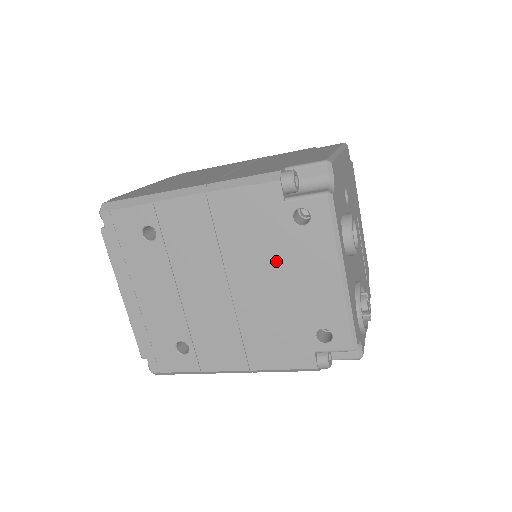
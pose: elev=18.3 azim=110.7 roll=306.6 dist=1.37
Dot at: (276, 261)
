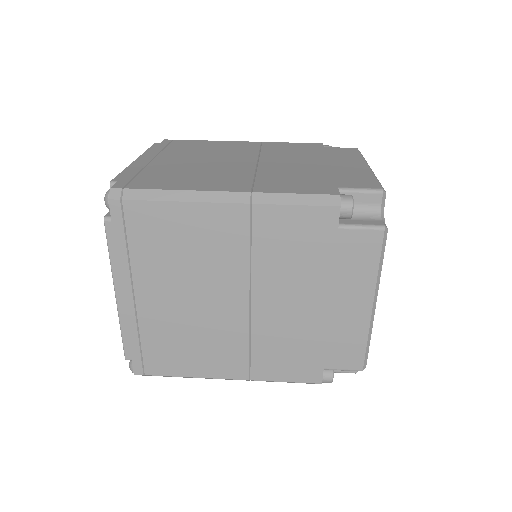
Dot at: occluded
